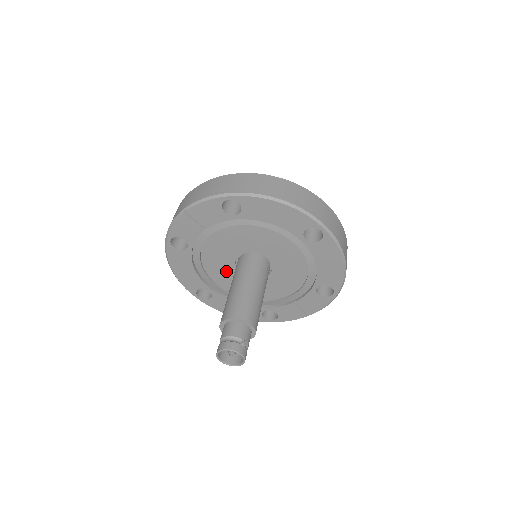
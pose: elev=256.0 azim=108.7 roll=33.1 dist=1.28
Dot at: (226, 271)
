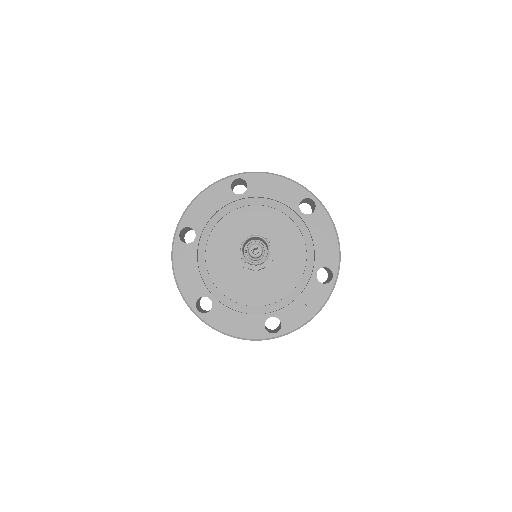
Dot at: (229, 269)
